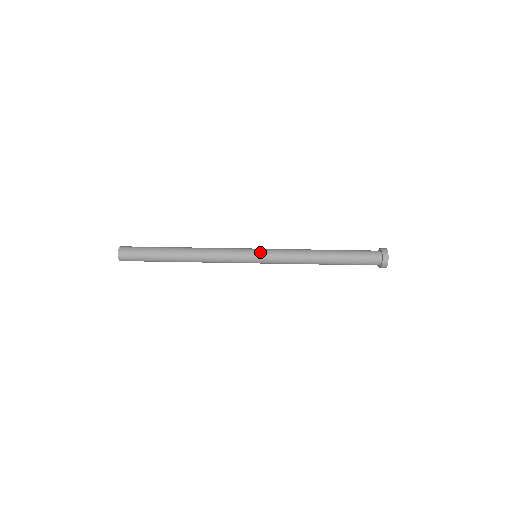
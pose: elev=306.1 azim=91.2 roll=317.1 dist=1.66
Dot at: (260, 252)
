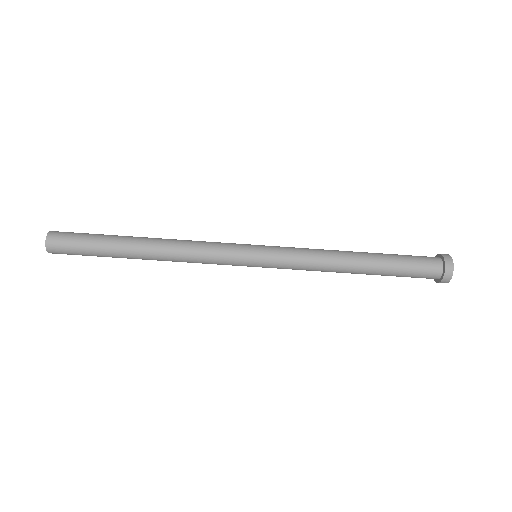
Dot at: (262, 262)
